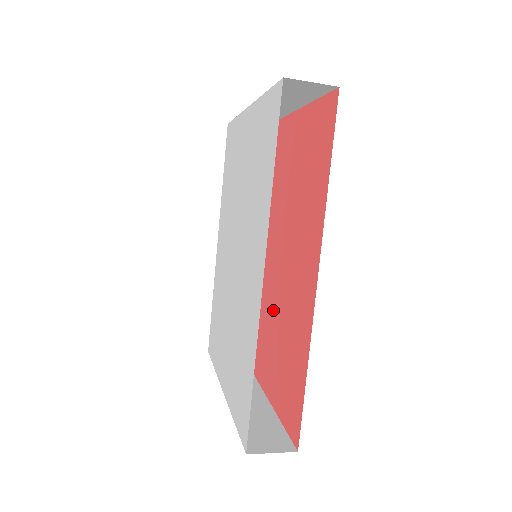
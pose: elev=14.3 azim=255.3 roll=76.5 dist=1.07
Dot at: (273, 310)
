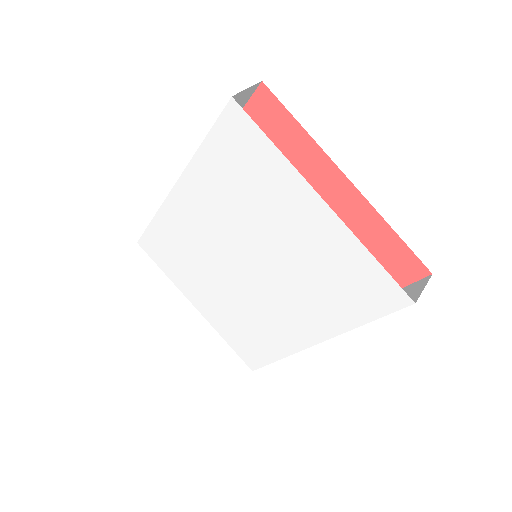
Dot at: occluded
